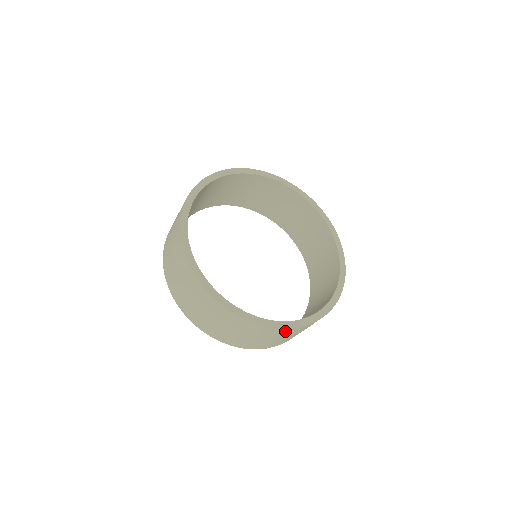
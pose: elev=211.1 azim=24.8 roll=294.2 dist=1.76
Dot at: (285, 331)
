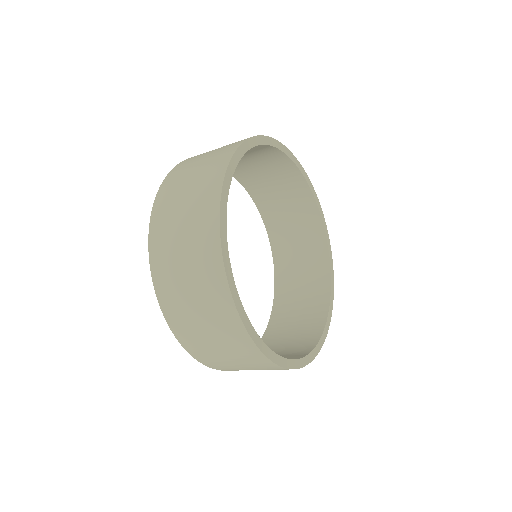
Dot at: occluded
